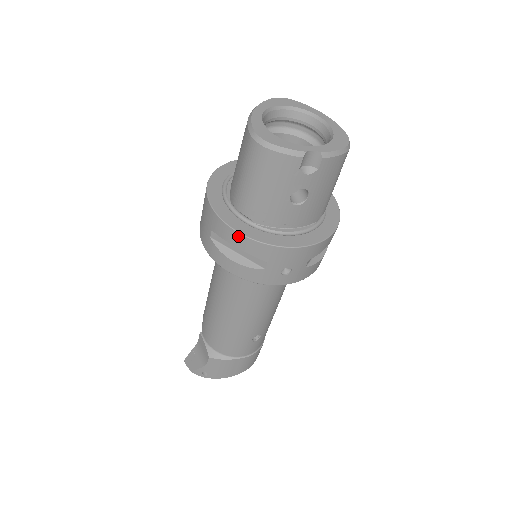
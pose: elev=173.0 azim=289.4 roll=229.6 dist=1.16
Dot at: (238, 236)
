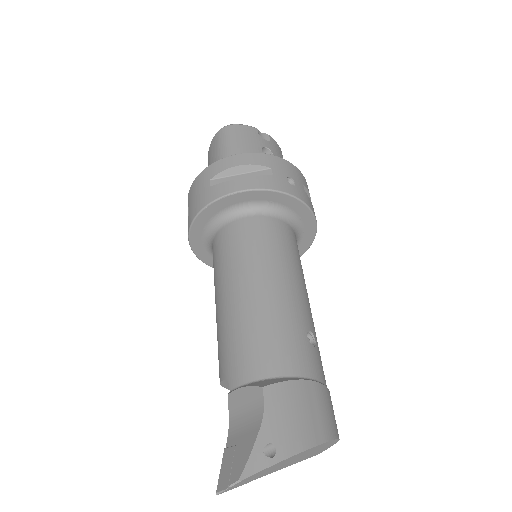
Dot at: (237, 157)
